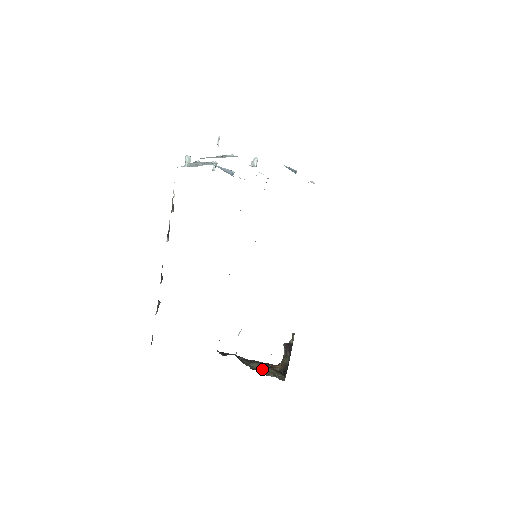
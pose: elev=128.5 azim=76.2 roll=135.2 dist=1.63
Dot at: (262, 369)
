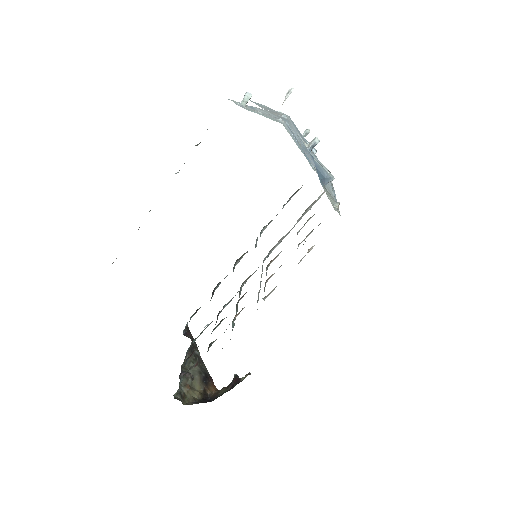
Dot at: (187, 376)
